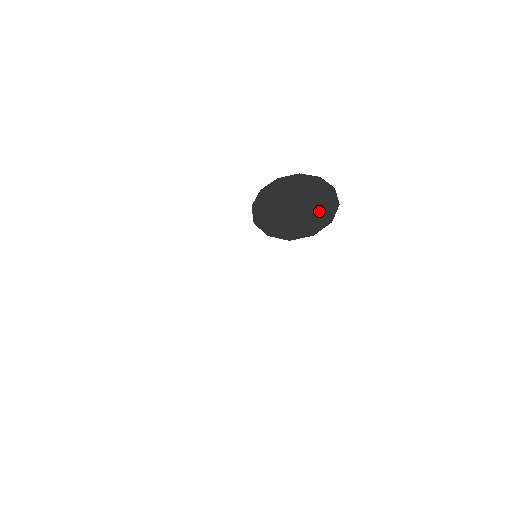
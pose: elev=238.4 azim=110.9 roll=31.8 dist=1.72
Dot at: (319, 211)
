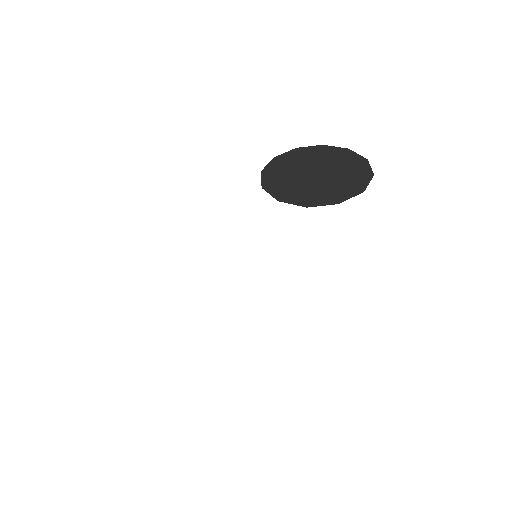
Dot at: (347, 180)
